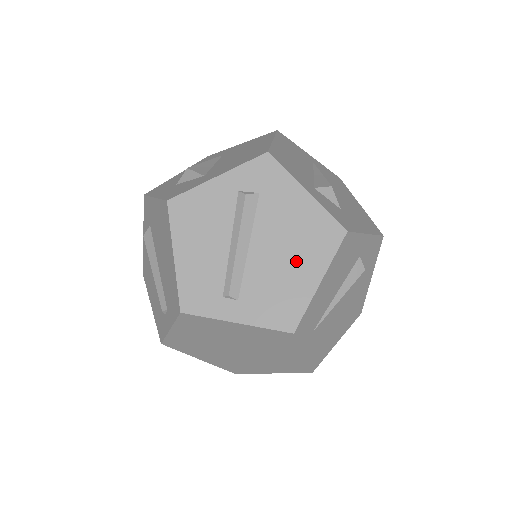
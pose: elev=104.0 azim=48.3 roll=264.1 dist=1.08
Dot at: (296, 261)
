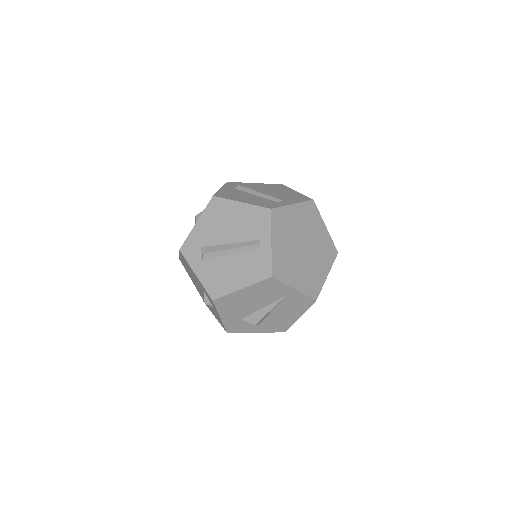
Dot at: (282, 191)
